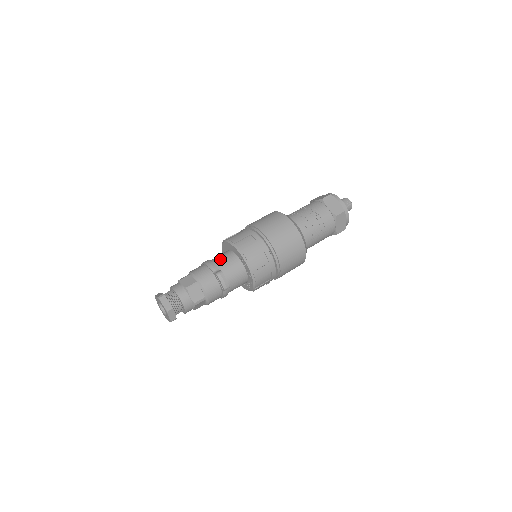
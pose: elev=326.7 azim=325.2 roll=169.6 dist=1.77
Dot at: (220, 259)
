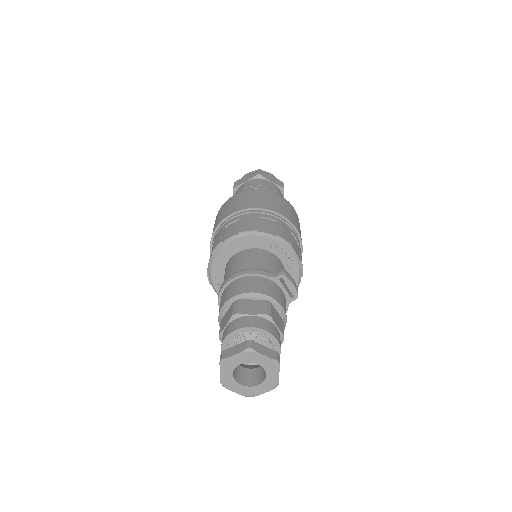
Dot at: (252, 261)
